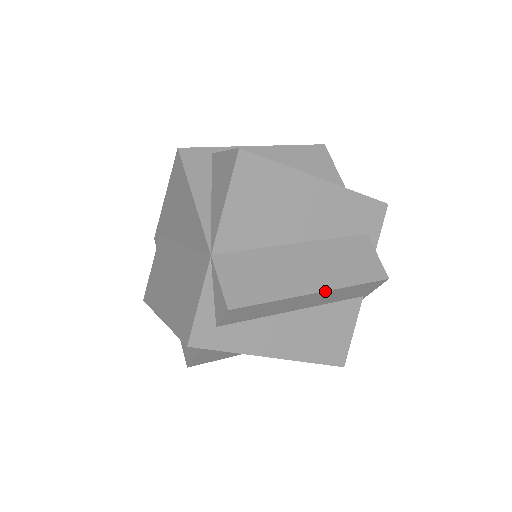
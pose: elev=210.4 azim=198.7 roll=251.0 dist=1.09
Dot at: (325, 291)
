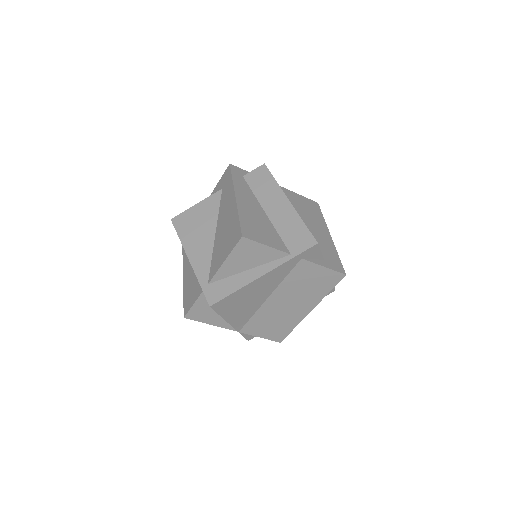
Dot at: (292, 206)
